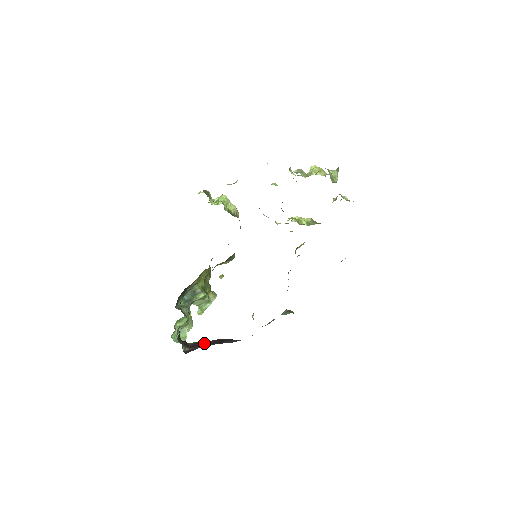
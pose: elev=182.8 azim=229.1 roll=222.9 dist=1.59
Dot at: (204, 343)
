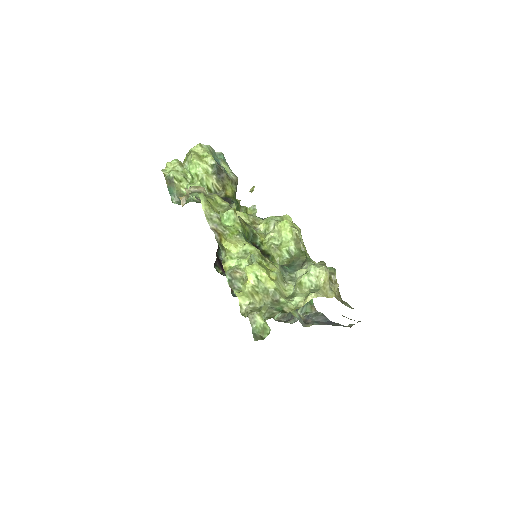
Dot at: occluded
